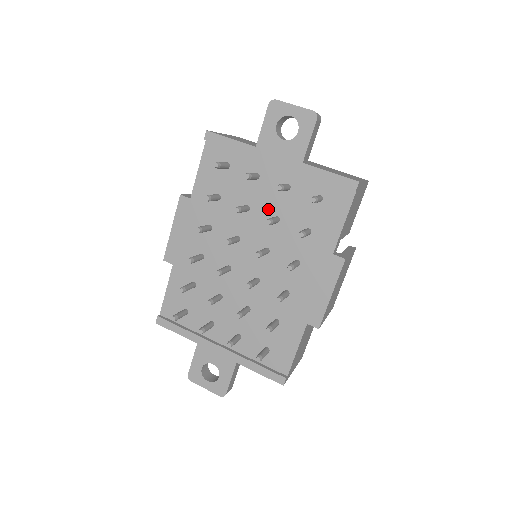
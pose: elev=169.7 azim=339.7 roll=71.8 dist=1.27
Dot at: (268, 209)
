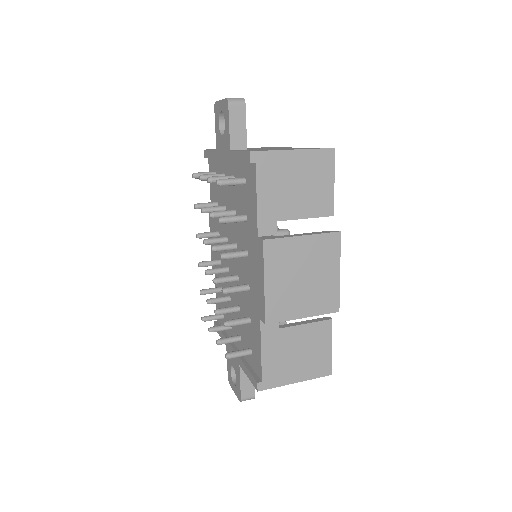
Dot at: (231, 205)
